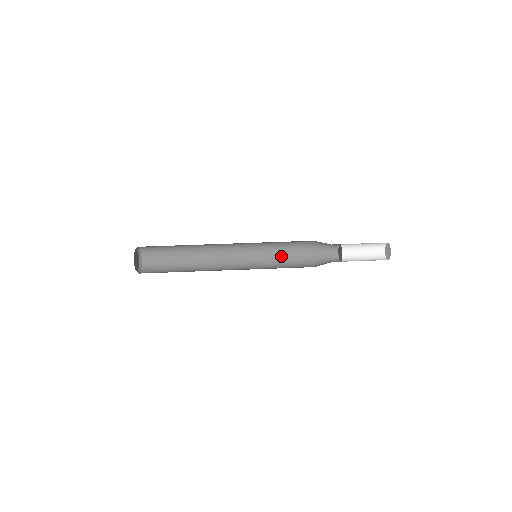
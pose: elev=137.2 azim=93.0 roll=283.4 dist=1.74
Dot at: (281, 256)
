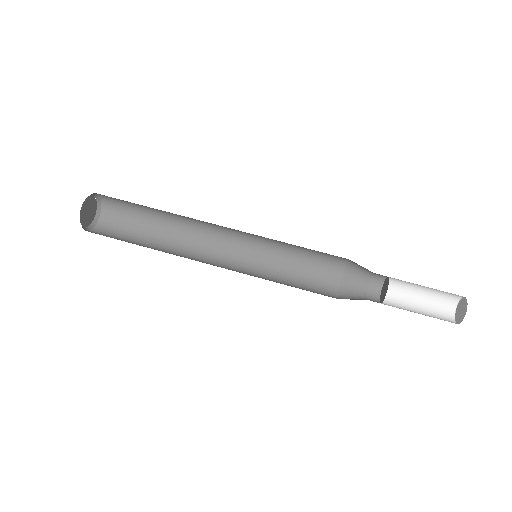
Dot at: (293, 275)
